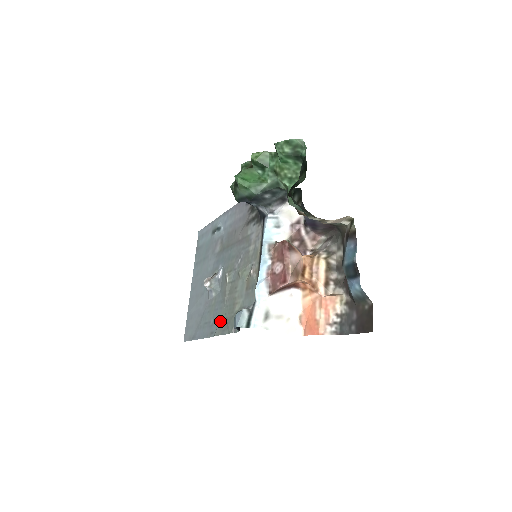
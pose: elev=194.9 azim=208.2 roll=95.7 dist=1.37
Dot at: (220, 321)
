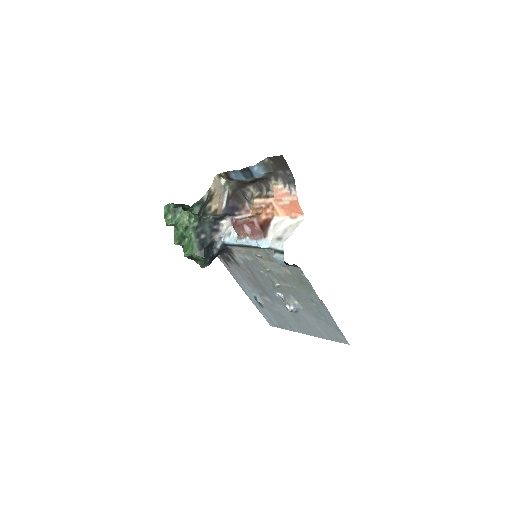
Dot at: (307, 292)
